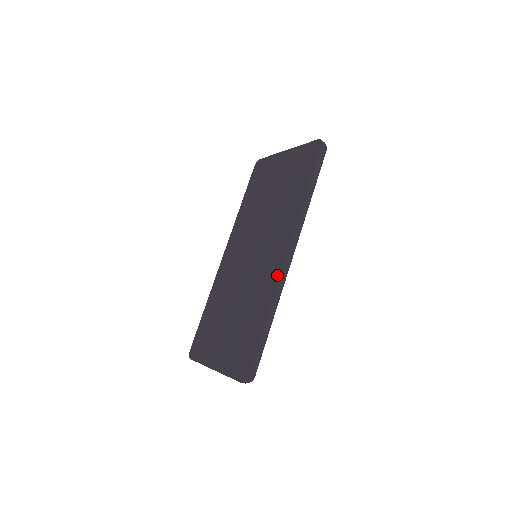
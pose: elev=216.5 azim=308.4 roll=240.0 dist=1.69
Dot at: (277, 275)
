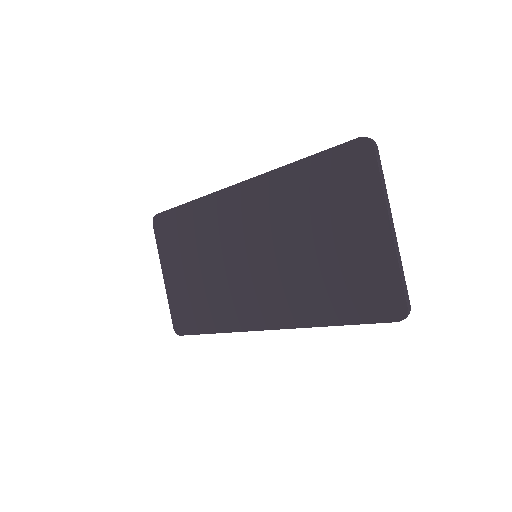
Dot at: (246, 327)
